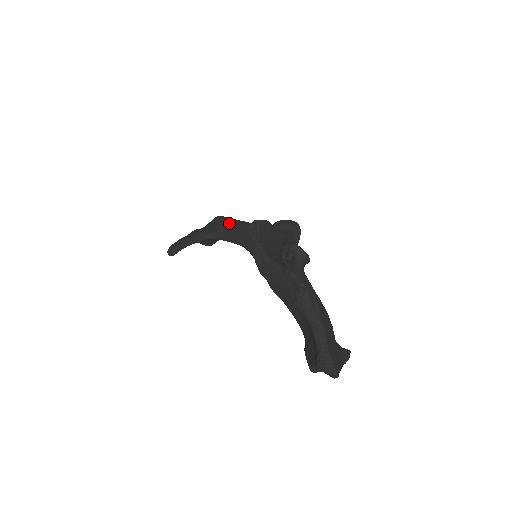
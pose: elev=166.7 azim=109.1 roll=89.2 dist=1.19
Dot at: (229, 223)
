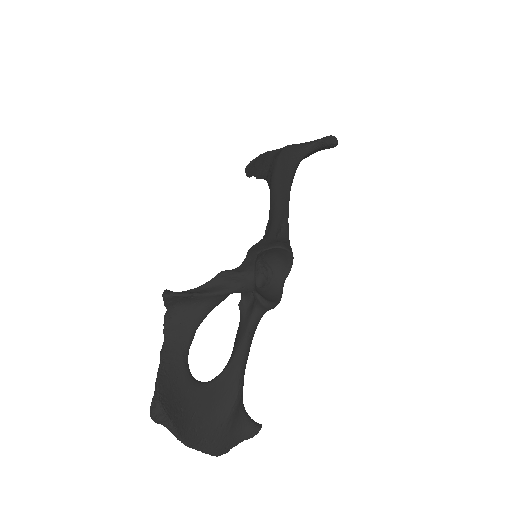
Dot at: (270, 181)
